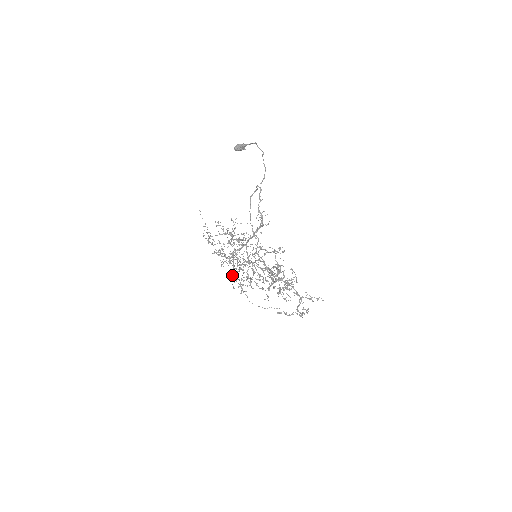
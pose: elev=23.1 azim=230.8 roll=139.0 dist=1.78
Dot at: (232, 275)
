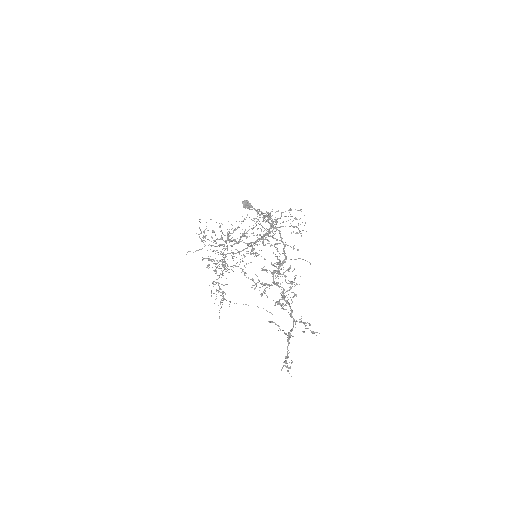
Dot at: occluded
